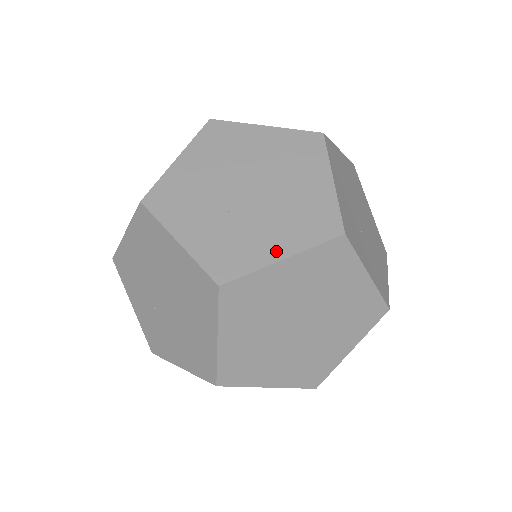
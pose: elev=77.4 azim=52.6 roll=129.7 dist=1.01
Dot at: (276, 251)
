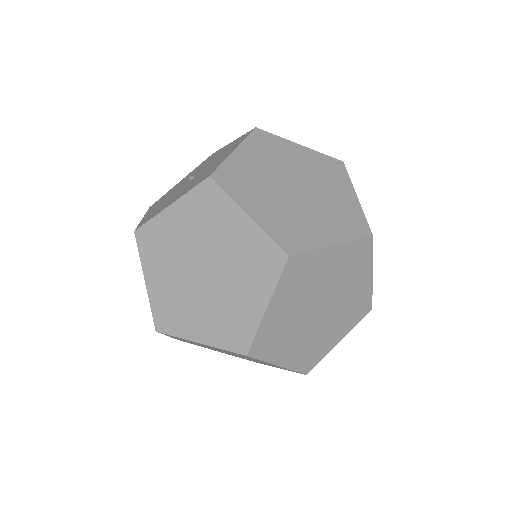
Dot at: (327, 238)
